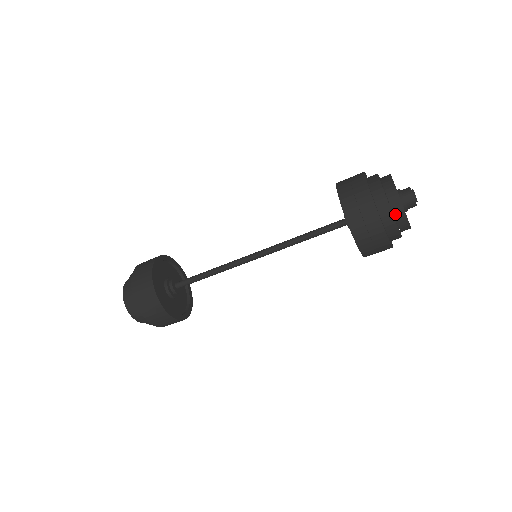
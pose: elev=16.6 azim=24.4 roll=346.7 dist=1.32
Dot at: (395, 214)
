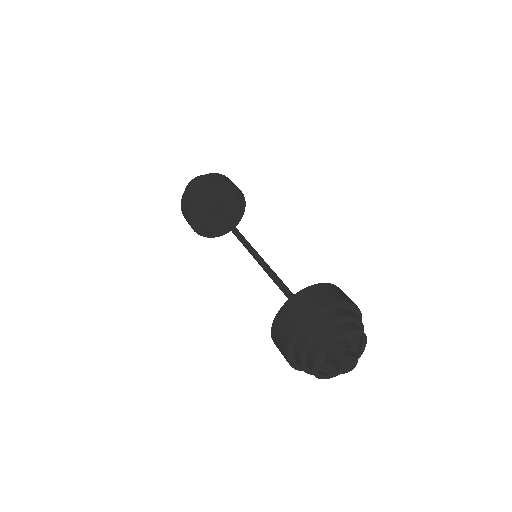
Dot at: (309, 368)
